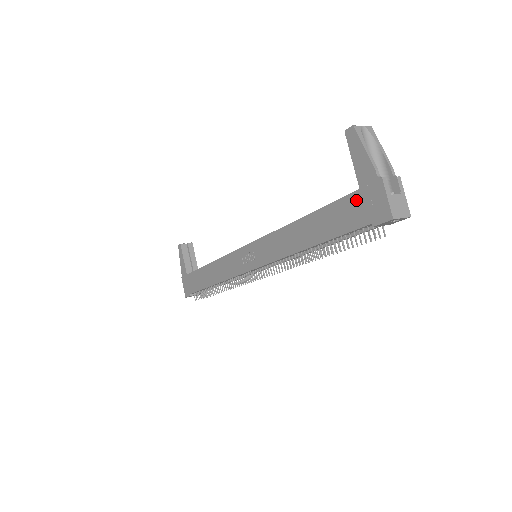
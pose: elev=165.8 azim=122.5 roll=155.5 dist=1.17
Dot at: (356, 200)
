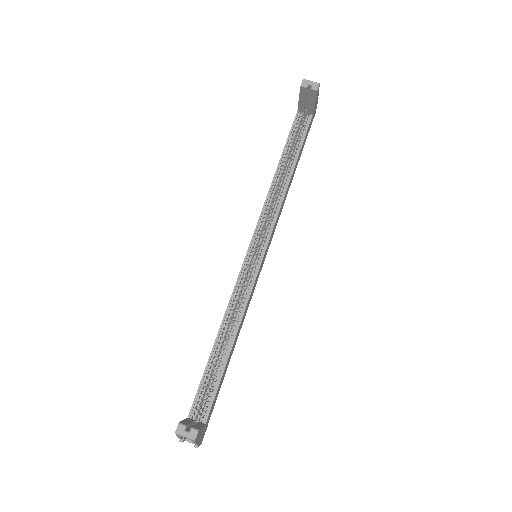
Dot at: (191, 411)
